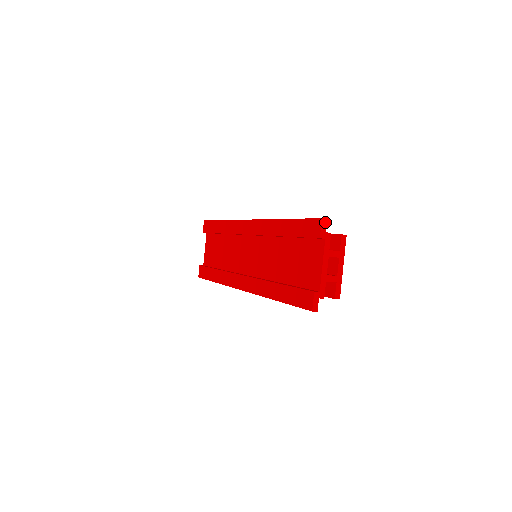
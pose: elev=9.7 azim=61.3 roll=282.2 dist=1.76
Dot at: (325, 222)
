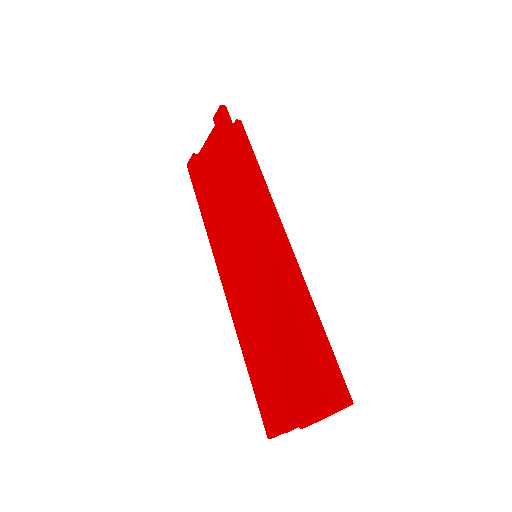
Dot at: (335, 406)
